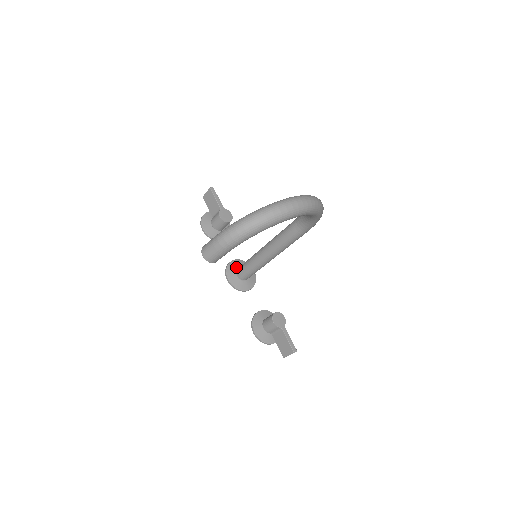
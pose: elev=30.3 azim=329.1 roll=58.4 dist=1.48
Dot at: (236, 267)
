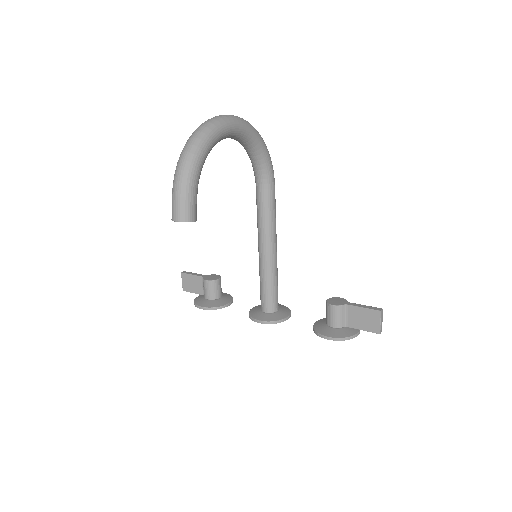
Dot at: (258, 309)
